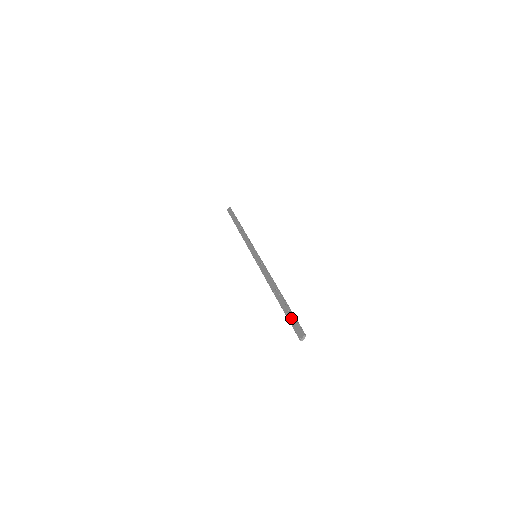
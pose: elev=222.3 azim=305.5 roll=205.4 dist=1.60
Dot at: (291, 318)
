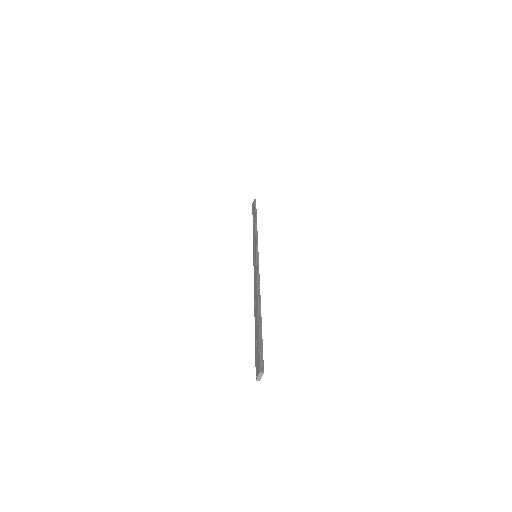
Dot at: (257, 343)
